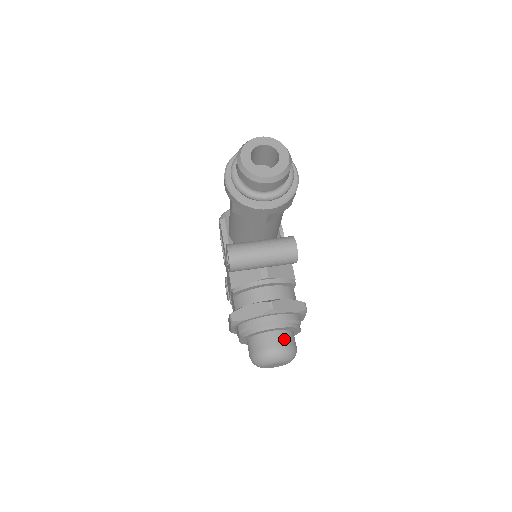
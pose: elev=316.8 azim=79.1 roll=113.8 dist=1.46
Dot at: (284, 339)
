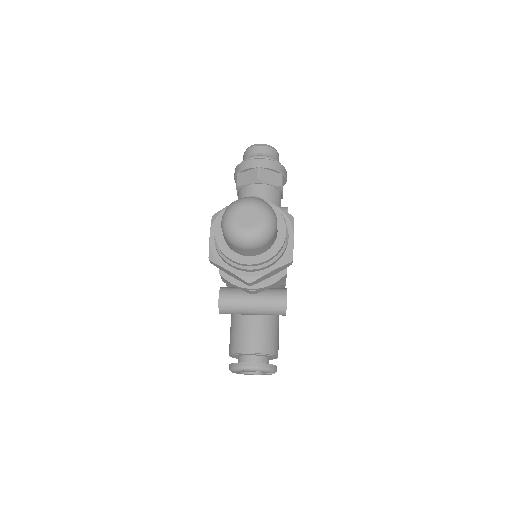
Dot at: occluded
